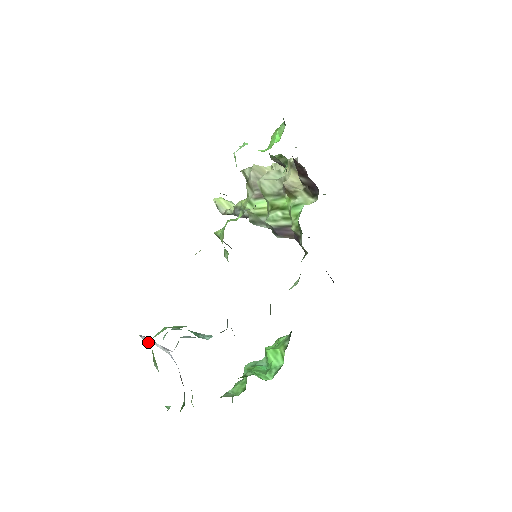
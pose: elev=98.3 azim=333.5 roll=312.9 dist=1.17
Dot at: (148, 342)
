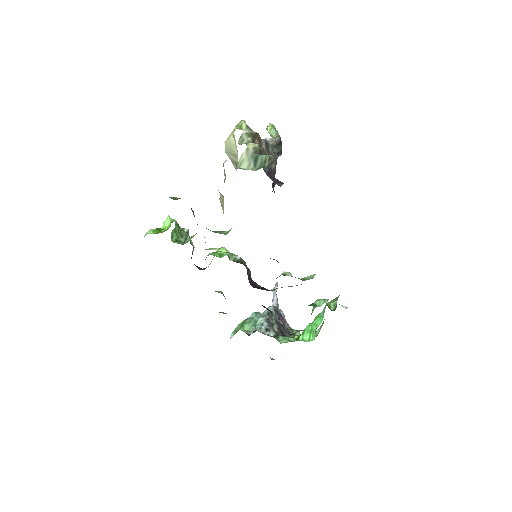
Dot at: occluded
